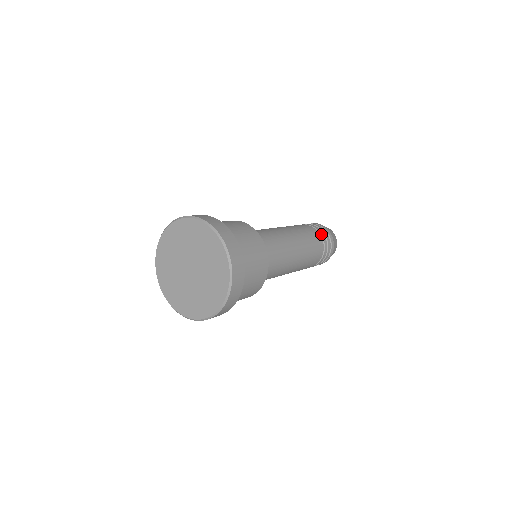
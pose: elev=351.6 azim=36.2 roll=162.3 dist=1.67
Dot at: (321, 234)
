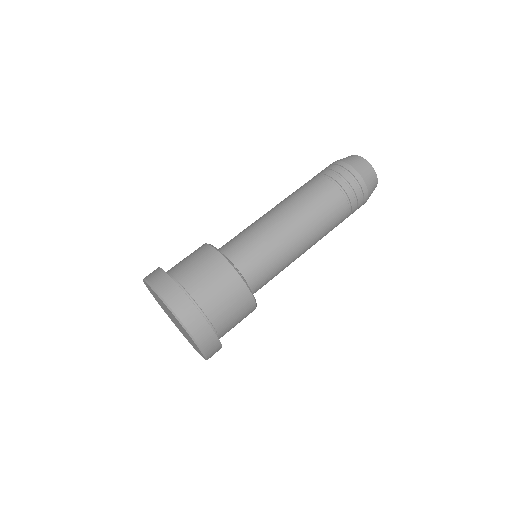
Dot at: (340, 185)
